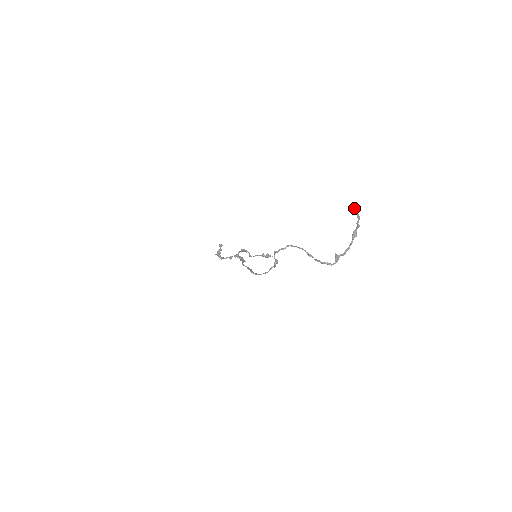
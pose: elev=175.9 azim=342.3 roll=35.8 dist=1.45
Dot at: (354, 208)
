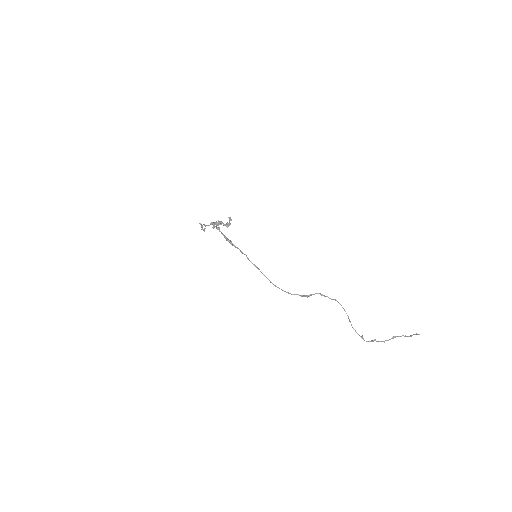
Dot at: occluded
